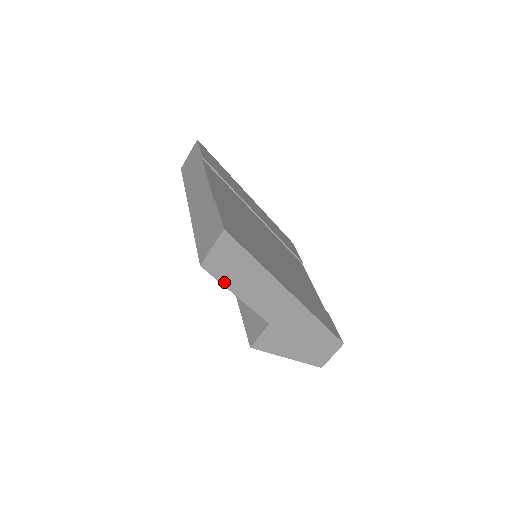
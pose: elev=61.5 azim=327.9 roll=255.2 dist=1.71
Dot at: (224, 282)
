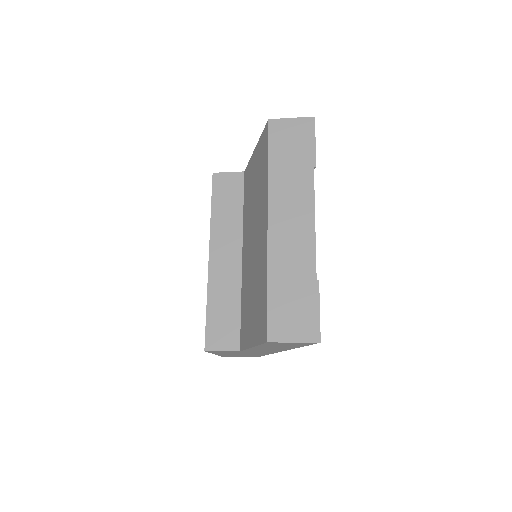
Dot at: (261, 345)
